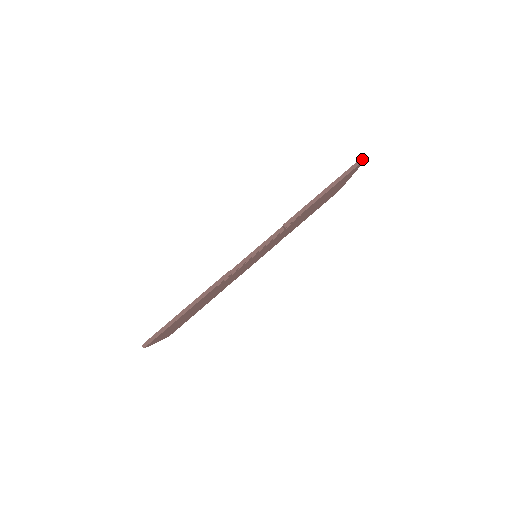
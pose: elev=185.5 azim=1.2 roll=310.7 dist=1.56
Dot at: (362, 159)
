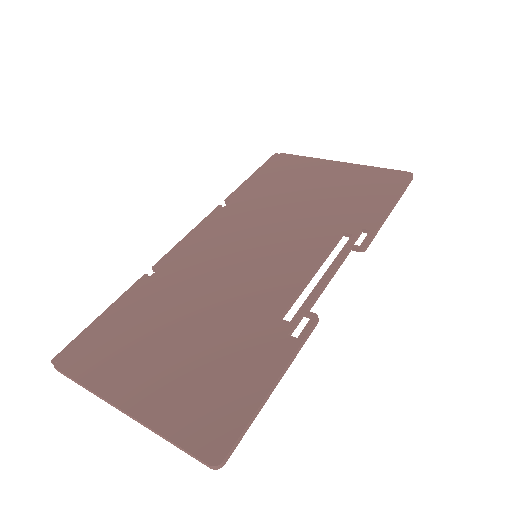
Dot at: (412, 178)
